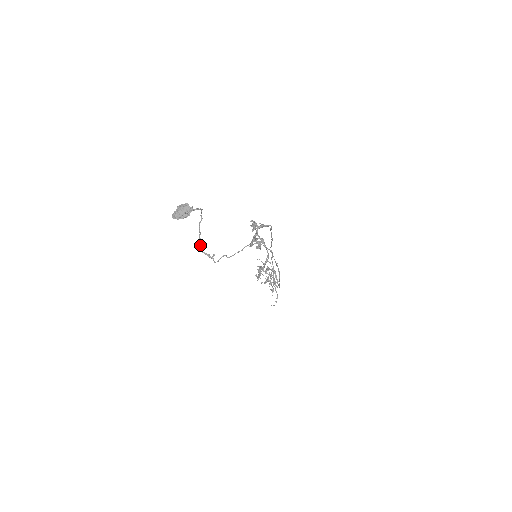
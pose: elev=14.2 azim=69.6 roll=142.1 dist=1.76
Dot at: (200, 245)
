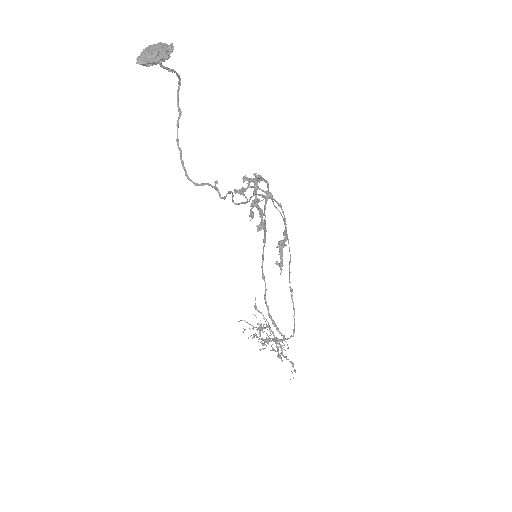
Dot at: (185, 172)
